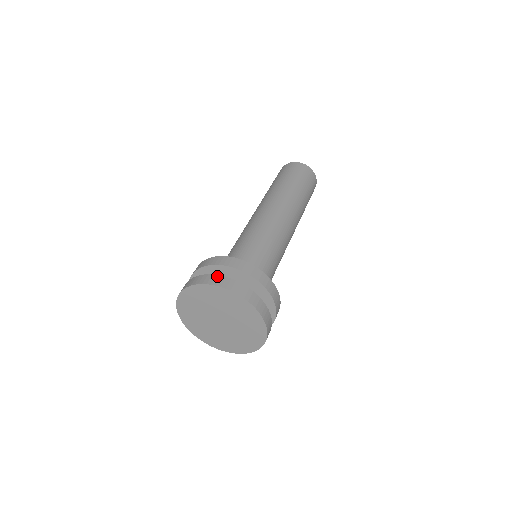
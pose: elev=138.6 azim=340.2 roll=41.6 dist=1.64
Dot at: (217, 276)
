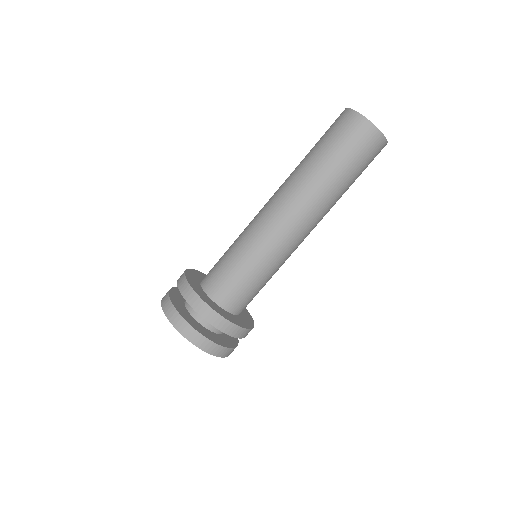
Dot at: (195, 332)
